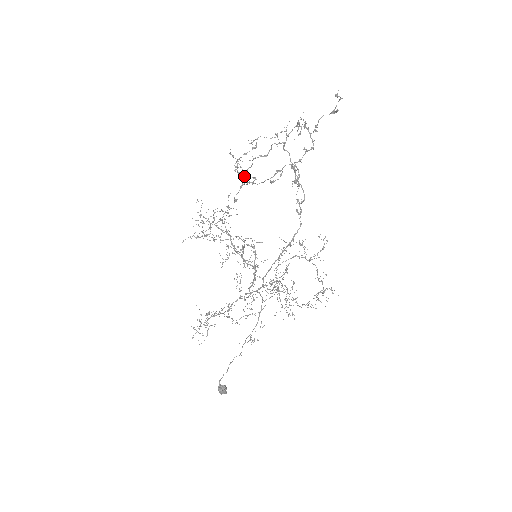
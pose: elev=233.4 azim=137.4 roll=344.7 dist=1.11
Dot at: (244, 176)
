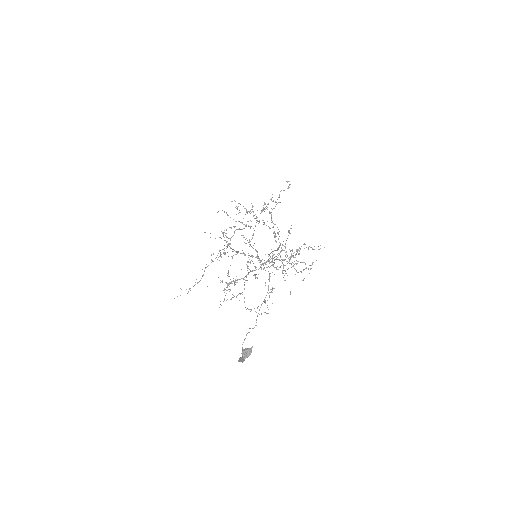
Dot at: (230, 239)
